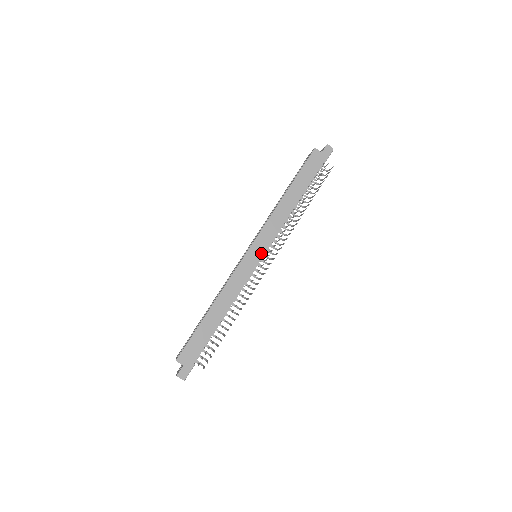
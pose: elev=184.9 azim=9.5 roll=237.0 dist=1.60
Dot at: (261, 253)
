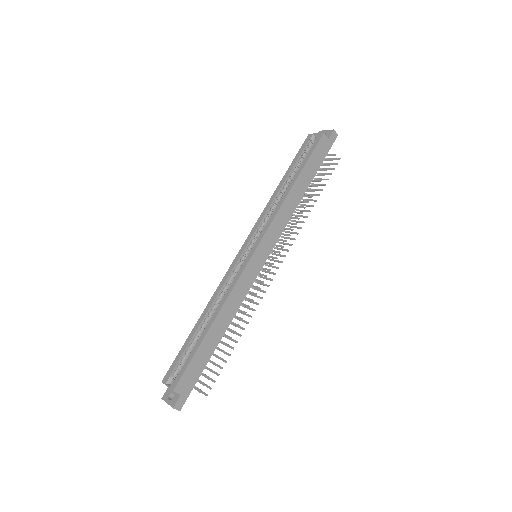
Dot at: (266, 255)
